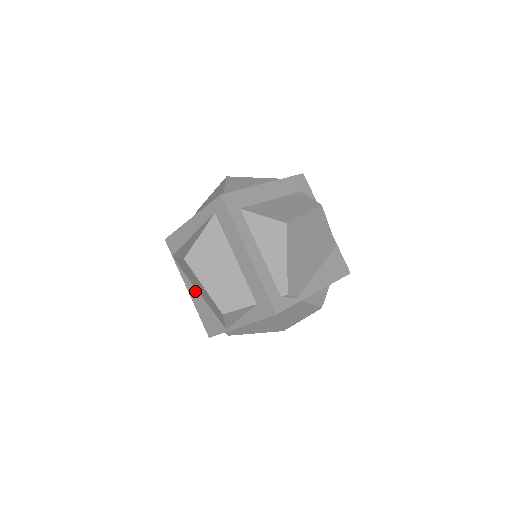
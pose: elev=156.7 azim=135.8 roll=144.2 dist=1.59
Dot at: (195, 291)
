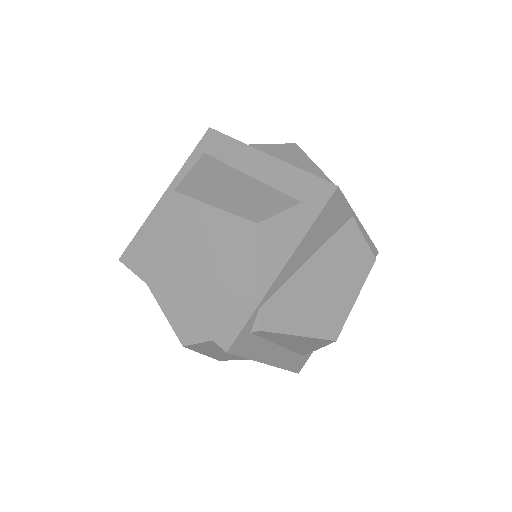
Dot at: (184, 289)
